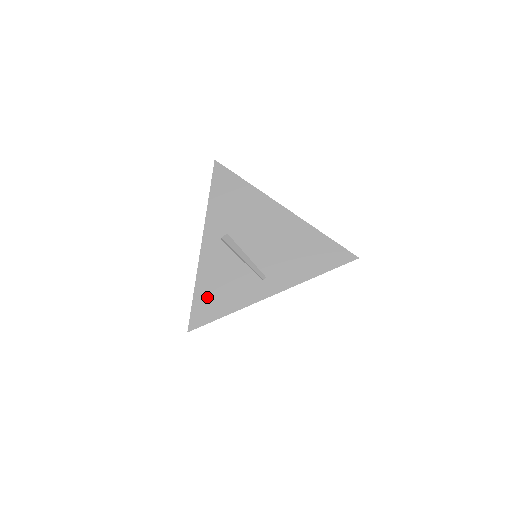
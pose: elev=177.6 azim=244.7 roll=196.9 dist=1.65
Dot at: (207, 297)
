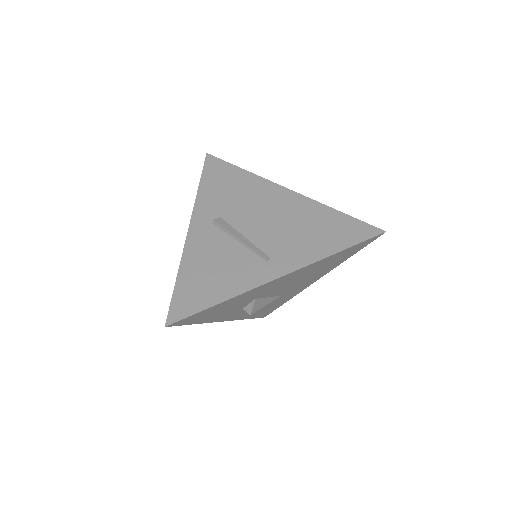
Dot at: (193, 284)
